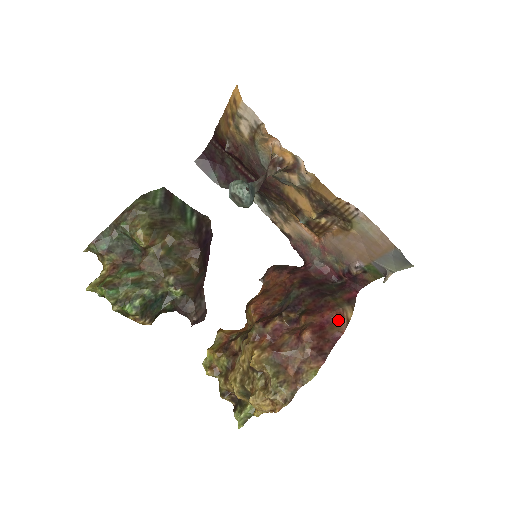
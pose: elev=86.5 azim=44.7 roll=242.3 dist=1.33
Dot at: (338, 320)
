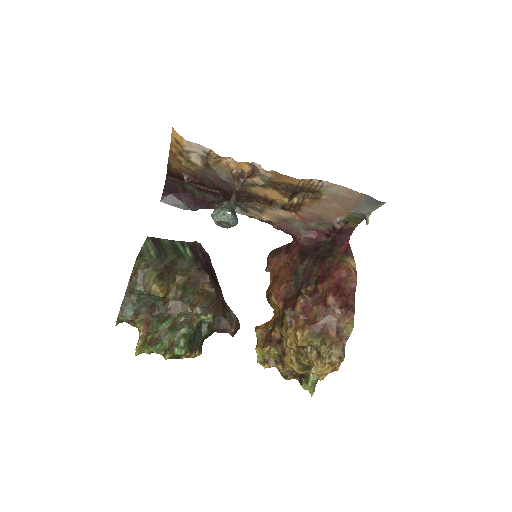
Dot at: (347, 274)
